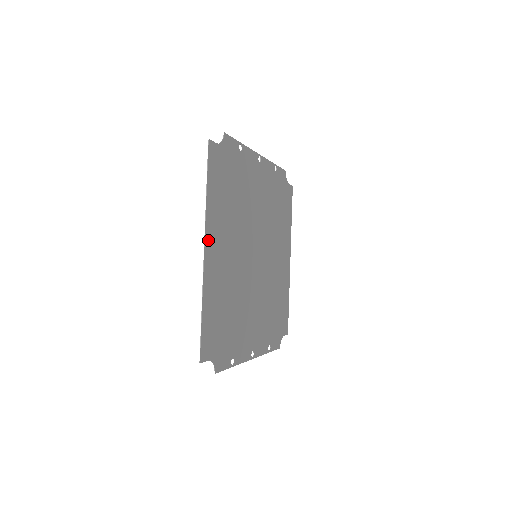
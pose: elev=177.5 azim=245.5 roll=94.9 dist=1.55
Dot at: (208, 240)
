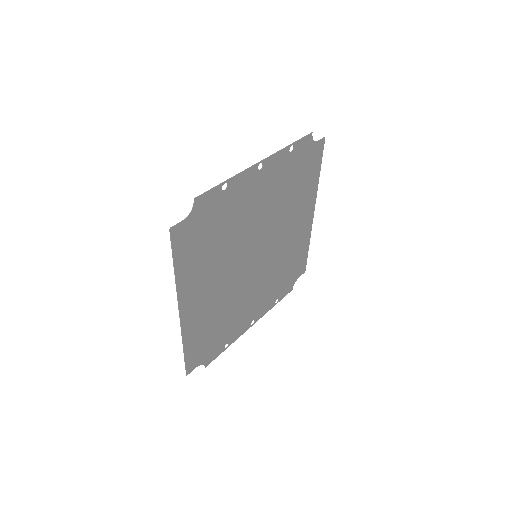
Dot at: (183, 303)
